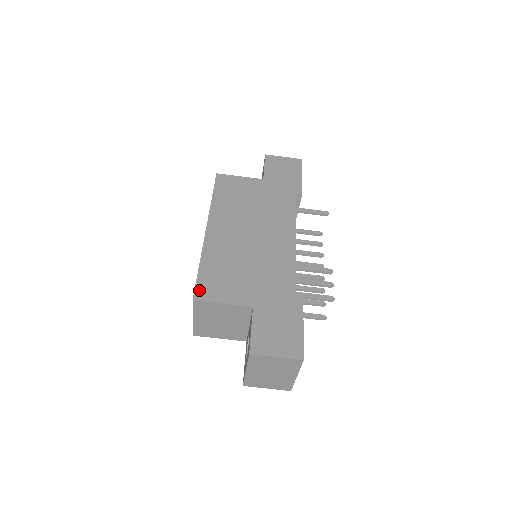
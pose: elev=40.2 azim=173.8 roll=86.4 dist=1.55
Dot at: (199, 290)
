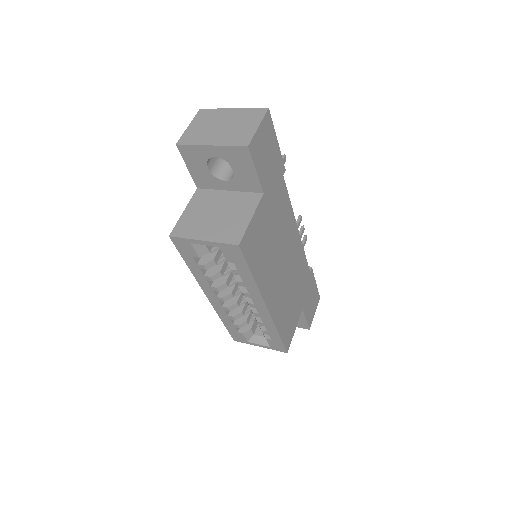
Dot at: (287, 345)
